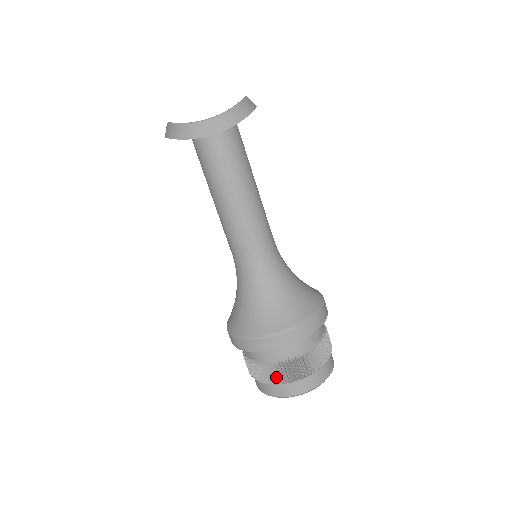
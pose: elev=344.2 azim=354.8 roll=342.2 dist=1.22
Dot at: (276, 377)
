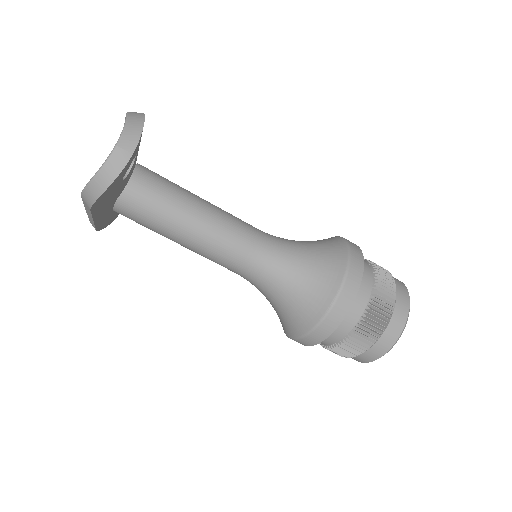
Dot at: (373, 332)
